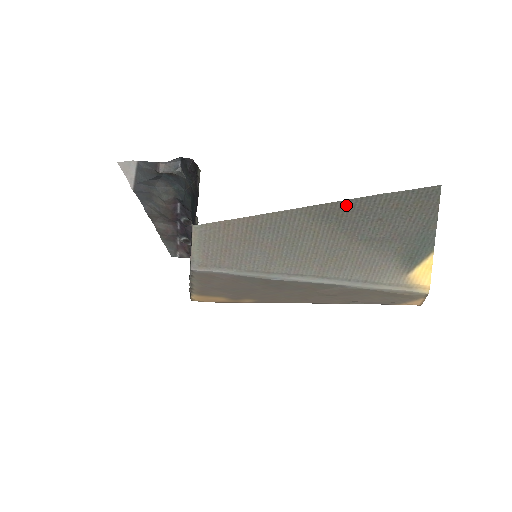
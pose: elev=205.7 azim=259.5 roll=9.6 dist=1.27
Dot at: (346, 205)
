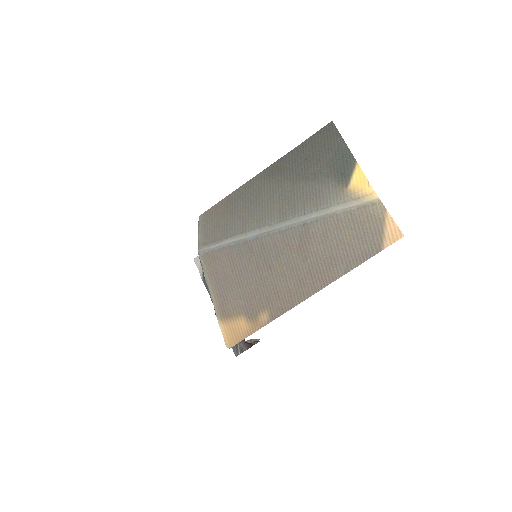
Dot at: (281, 162)
